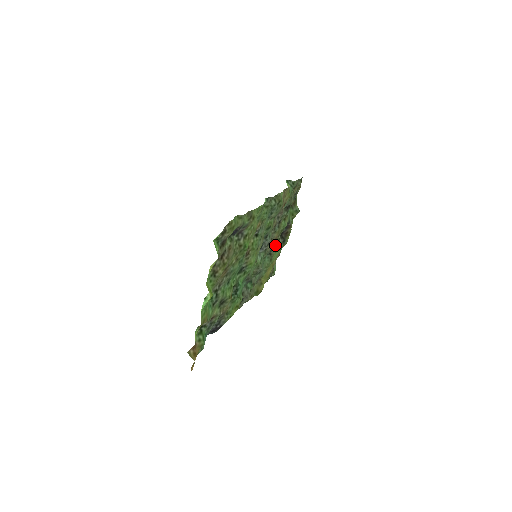
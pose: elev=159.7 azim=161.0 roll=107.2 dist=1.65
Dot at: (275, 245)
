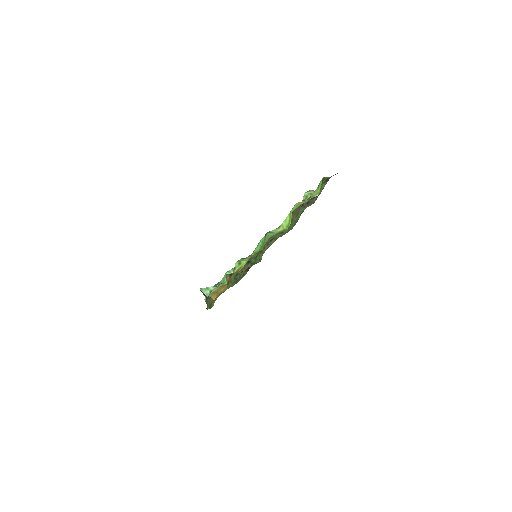
Dot at: occluded
